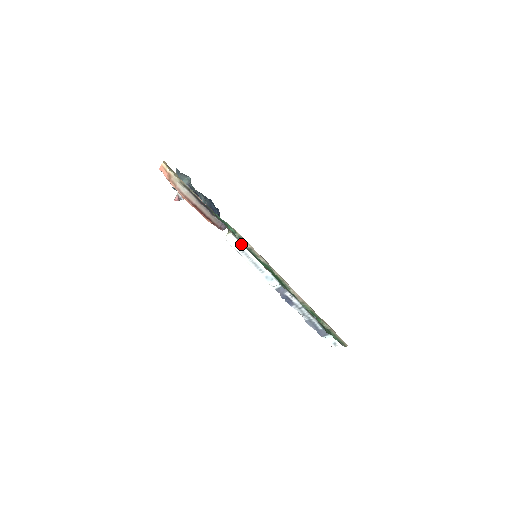
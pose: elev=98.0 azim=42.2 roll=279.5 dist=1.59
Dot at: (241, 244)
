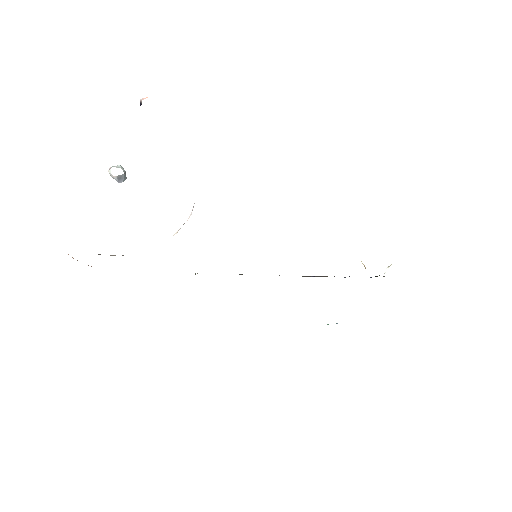
Dot at: occluded
